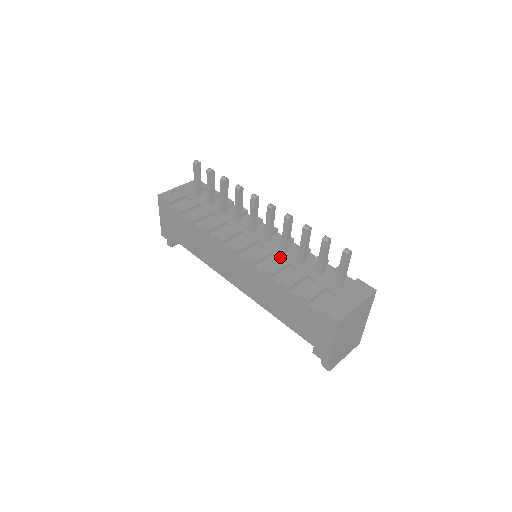
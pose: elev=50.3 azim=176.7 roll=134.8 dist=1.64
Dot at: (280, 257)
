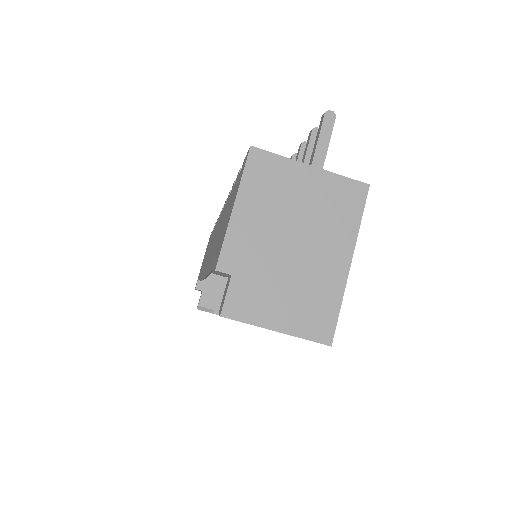
Dot at: occluded
